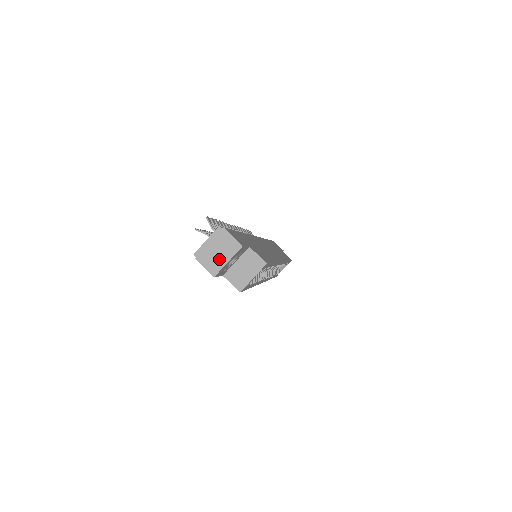
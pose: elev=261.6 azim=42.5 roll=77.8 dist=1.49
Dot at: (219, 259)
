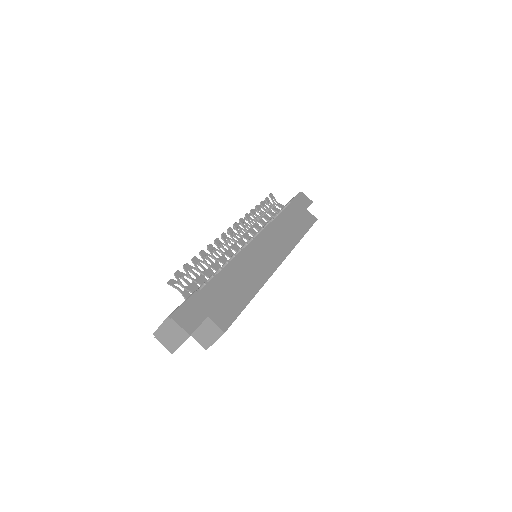
Dot at: (173, 342)
